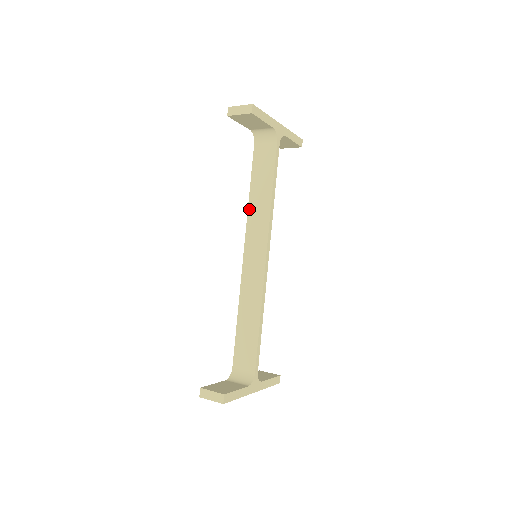
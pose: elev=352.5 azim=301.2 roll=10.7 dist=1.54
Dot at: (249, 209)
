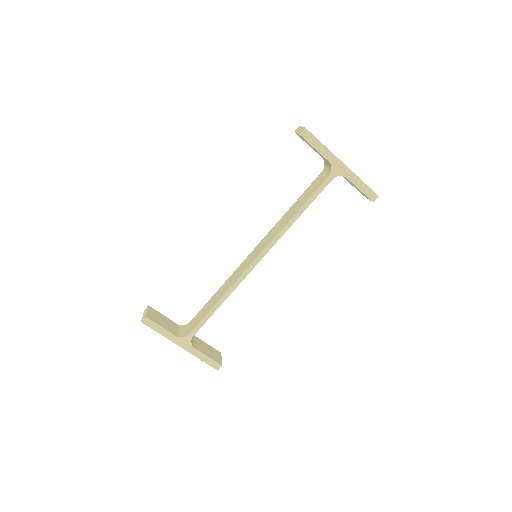
Dot at: (280, 219)
